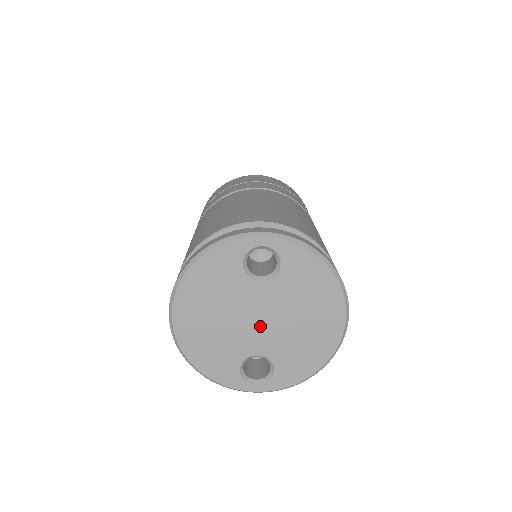
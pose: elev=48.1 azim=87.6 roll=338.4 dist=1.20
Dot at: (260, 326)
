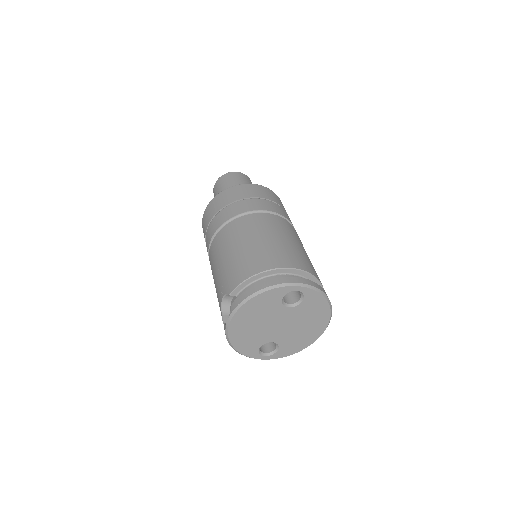
Dot at: (279, 328)
